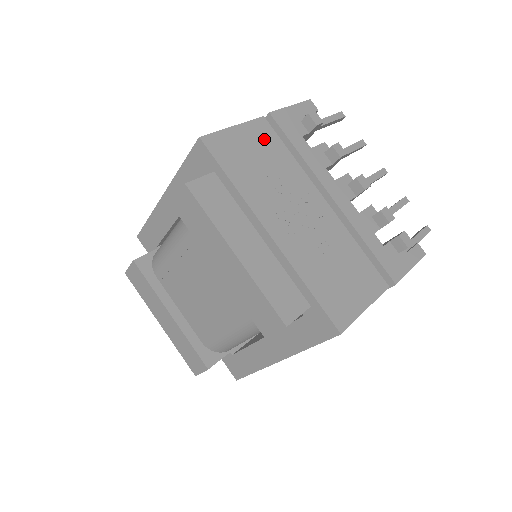
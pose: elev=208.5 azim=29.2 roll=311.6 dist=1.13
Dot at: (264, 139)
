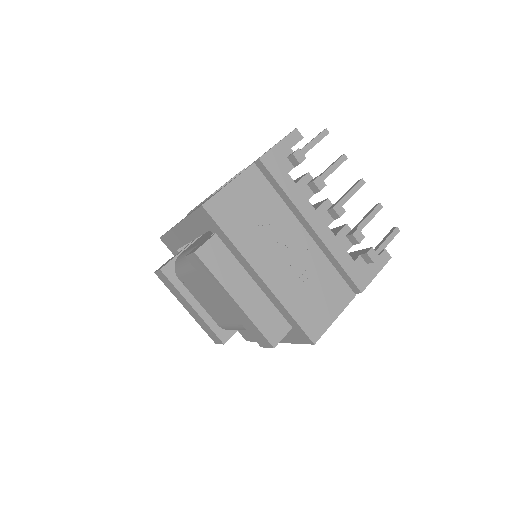
Dot at: (255, 187)
